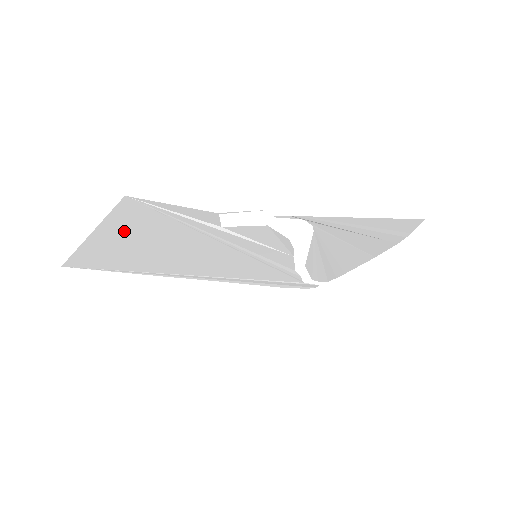
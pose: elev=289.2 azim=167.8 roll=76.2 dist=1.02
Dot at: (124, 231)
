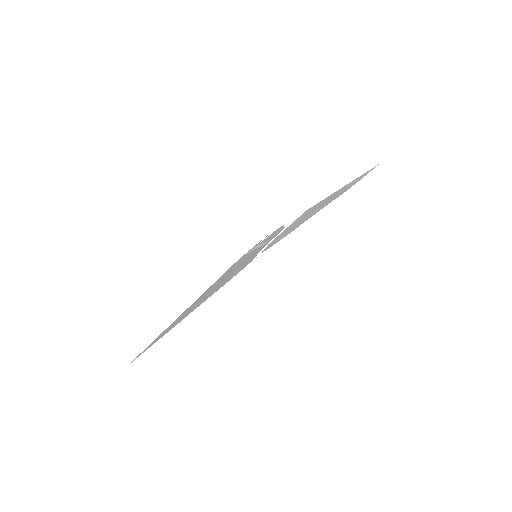
Dot at: (205, 293)
